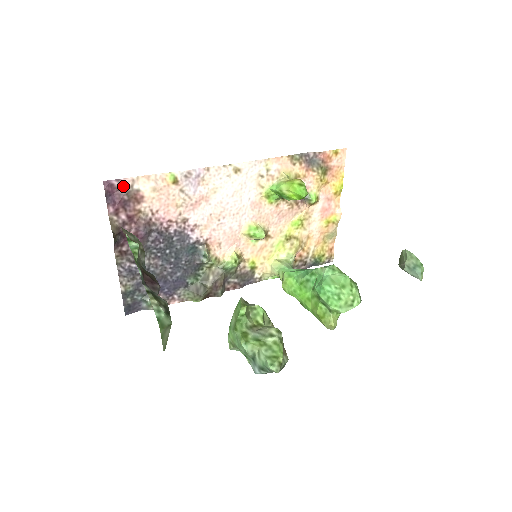
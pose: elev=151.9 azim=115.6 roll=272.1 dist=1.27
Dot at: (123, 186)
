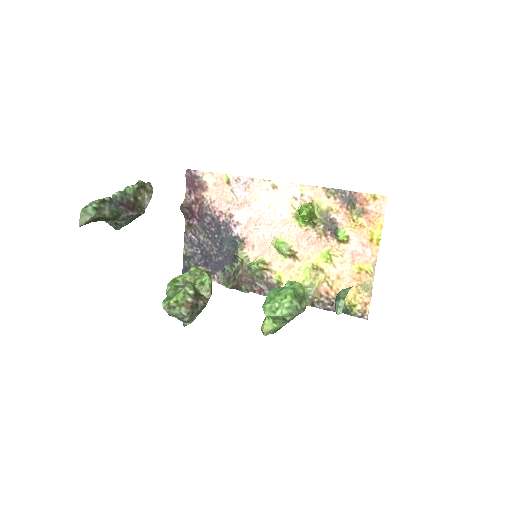
Dot at: (197, 176)
